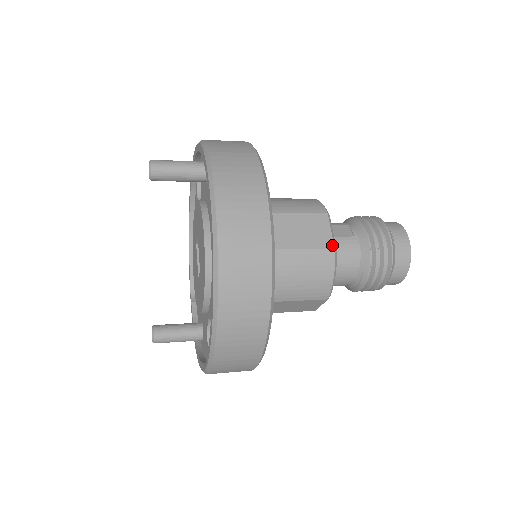
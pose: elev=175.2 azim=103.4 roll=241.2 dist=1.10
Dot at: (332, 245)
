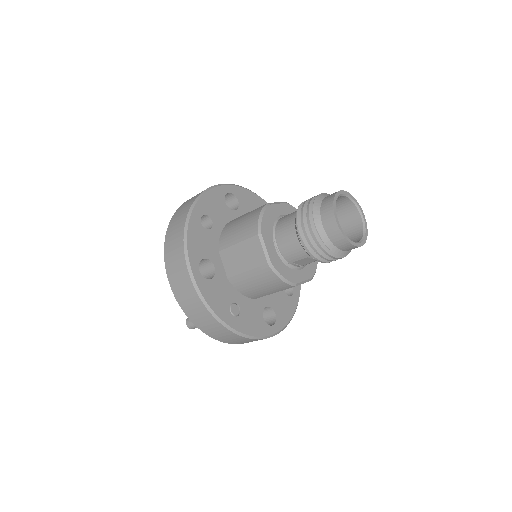
Dot at: (268, 204)
